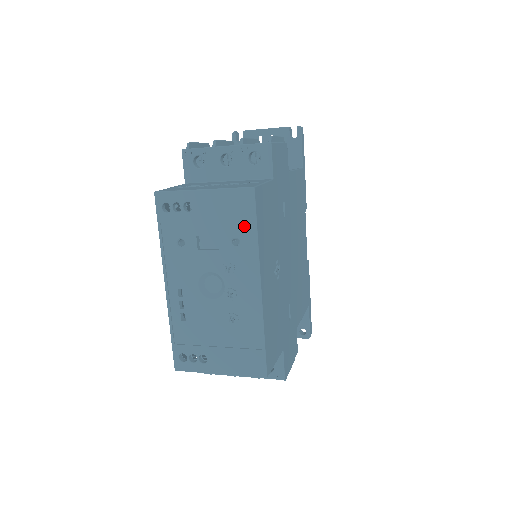
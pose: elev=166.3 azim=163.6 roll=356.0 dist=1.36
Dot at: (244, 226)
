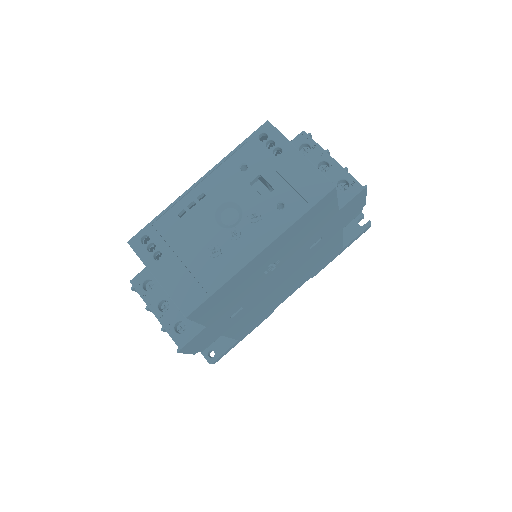
Dot at: (299, 202)
